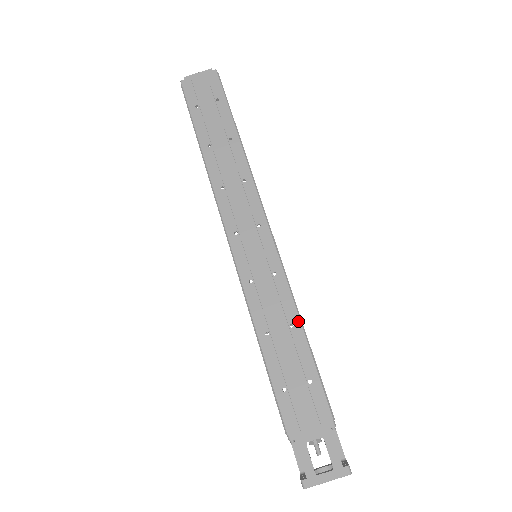
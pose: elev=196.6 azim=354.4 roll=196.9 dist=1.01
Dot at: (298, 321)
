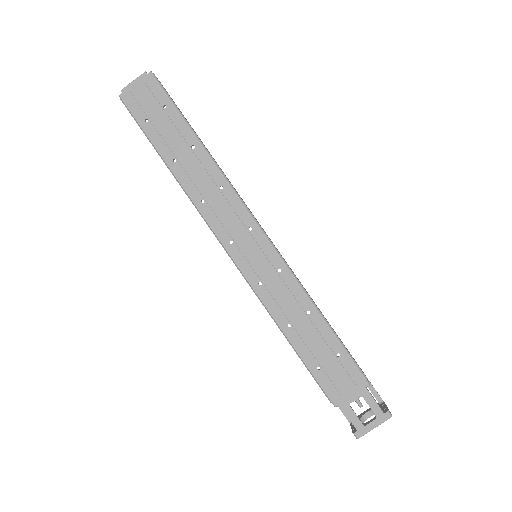
Dot at: (313, 307)
